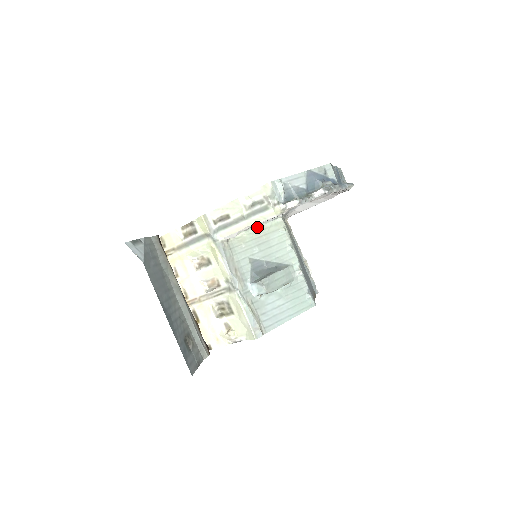
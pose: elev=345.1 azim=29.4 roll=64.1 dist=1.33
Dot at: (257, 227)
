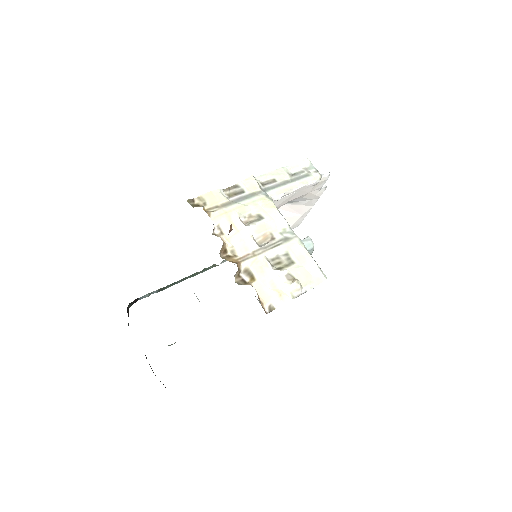
Dot at: occluded
